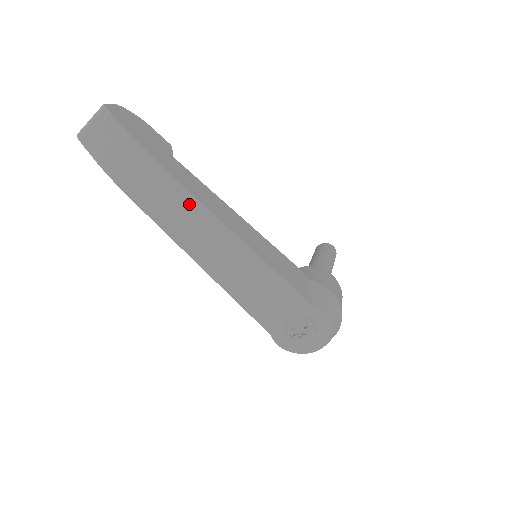
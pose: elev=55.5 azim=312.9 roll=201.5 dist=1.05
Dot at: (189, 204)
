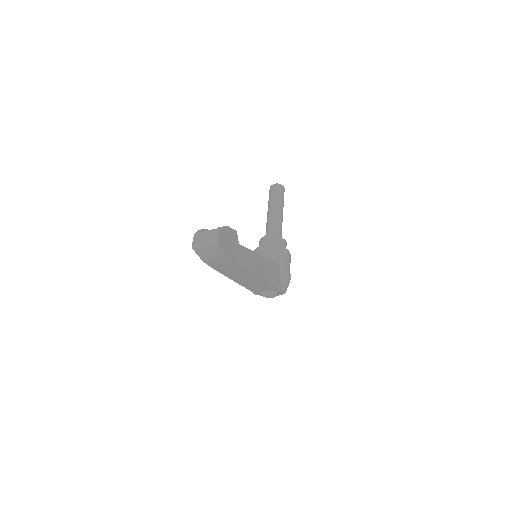
Dot at: (243, 271)
